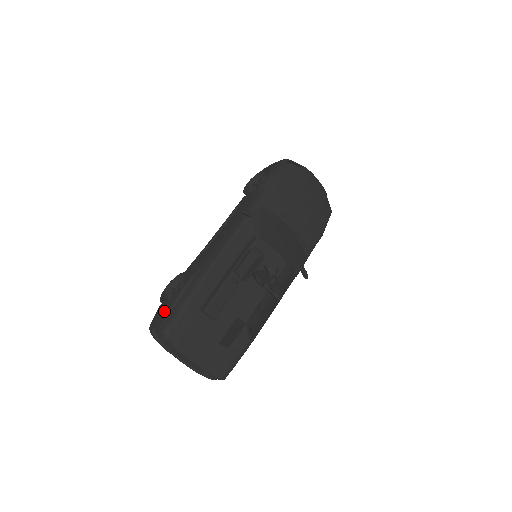
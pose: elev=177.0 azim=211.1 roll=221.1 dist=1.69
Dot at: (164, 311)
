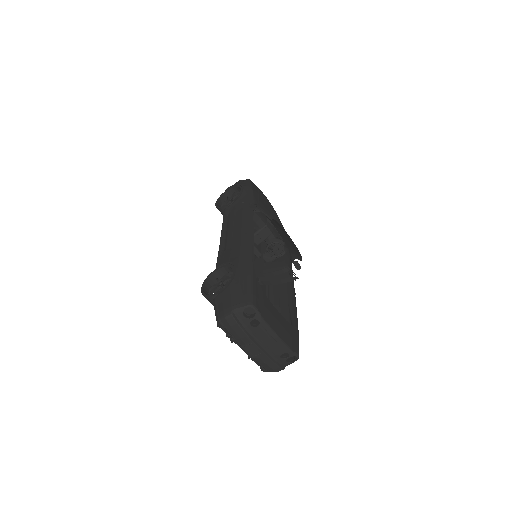
Dot at: (233, 292)
